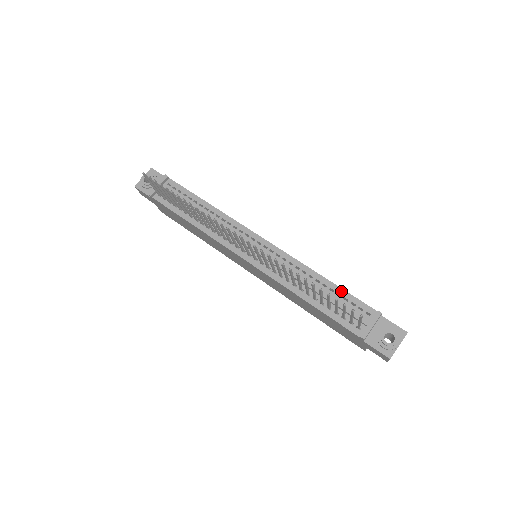
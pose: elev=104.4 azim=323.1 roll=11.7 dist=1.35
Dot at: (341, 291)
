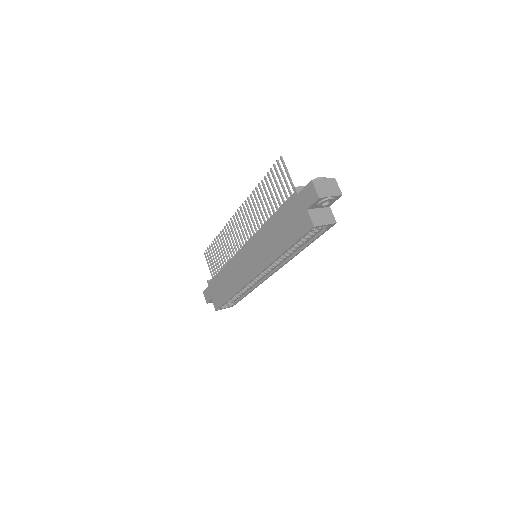
Dot at: occluded
